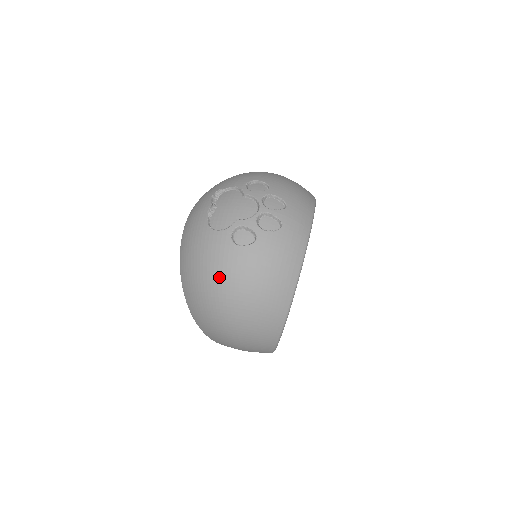
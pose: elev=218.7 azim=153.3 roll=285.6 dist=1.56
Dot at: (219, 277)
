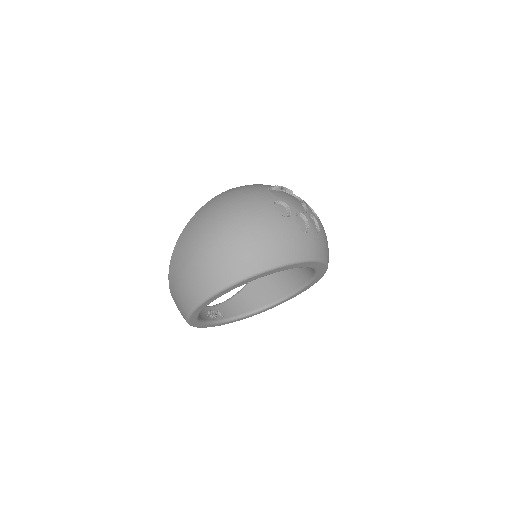
Dot at: (243, 208)
